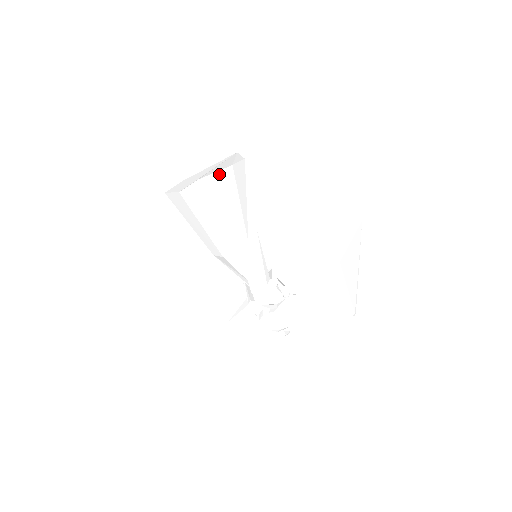
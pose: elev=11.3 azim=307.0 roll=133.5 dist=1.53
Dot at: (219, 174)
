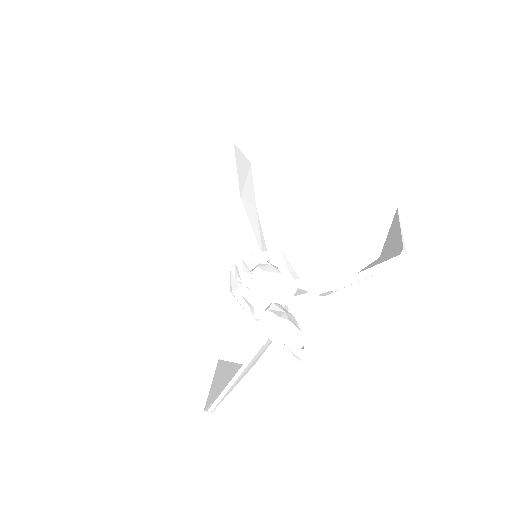
Dot at: (219, 148)
